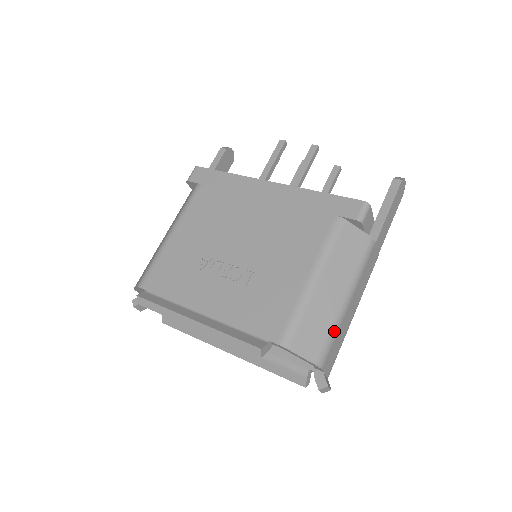
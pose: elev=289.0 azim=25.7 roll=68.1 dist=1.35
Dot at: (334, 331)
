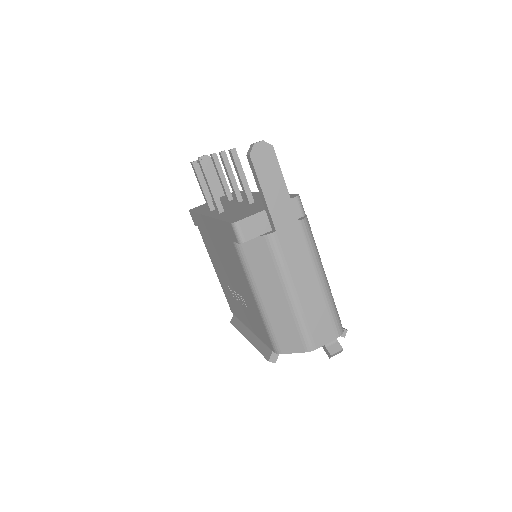
Dot at: (300, 323)
